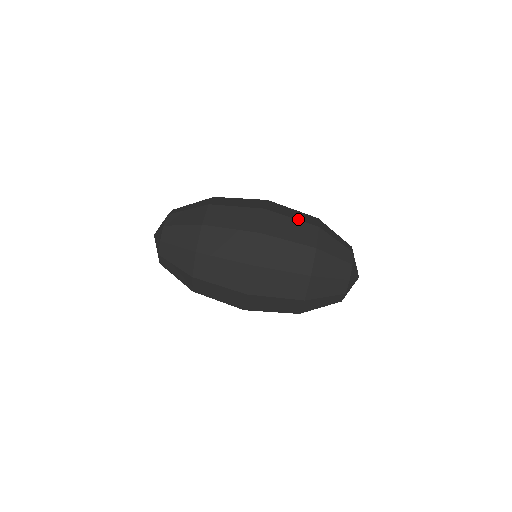
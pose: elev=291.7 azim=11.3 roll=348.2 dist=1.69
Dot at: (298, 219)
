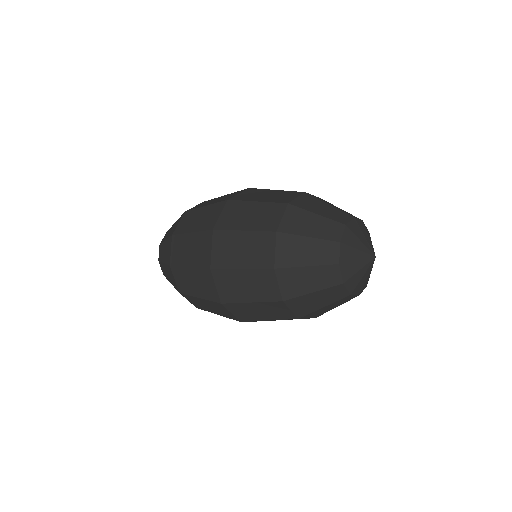
Dot at: occluded
